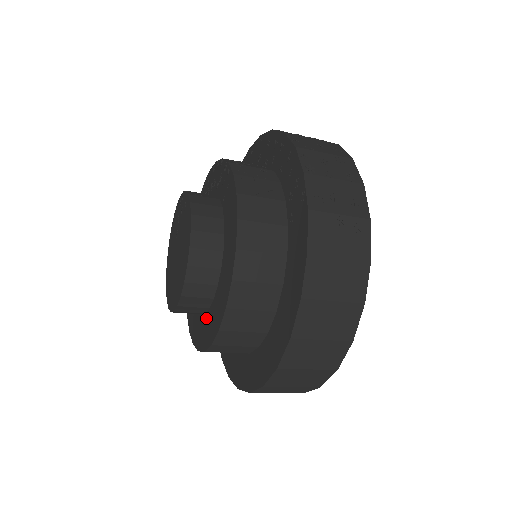
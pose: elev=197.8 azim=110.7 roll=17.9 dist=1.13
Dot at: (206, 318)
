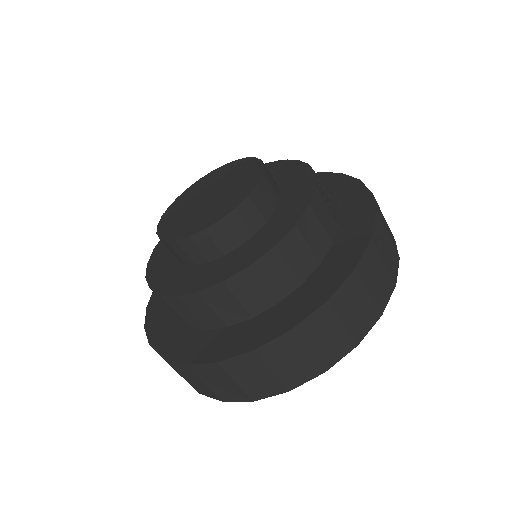
Dot at: (197, 269)
